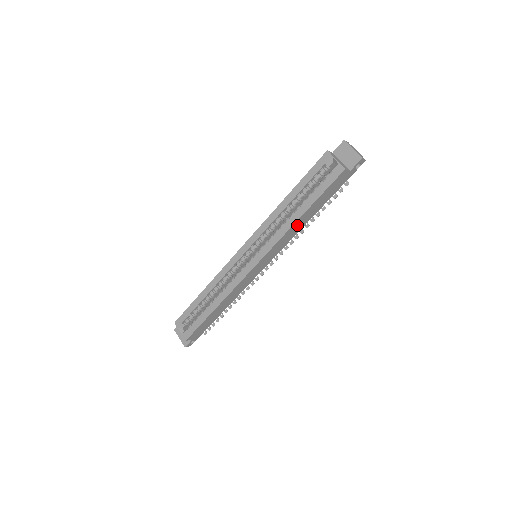
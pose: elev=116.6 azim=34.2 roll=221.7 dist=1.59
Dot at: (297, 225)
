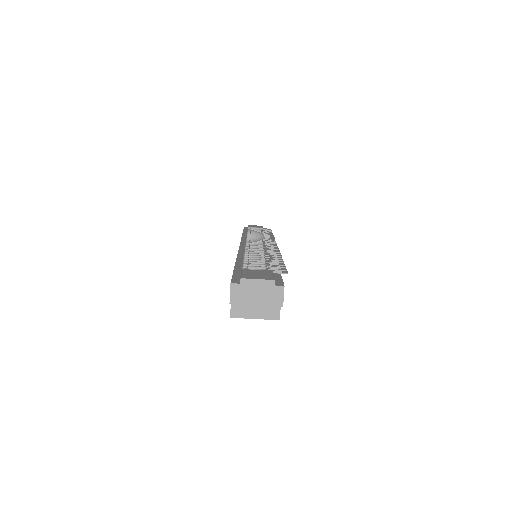
Dot at: occluded
